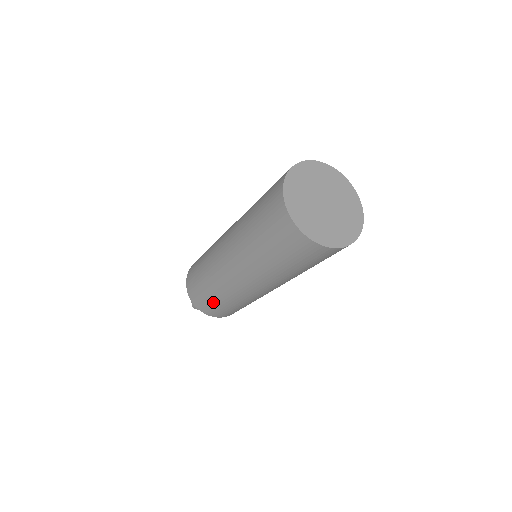
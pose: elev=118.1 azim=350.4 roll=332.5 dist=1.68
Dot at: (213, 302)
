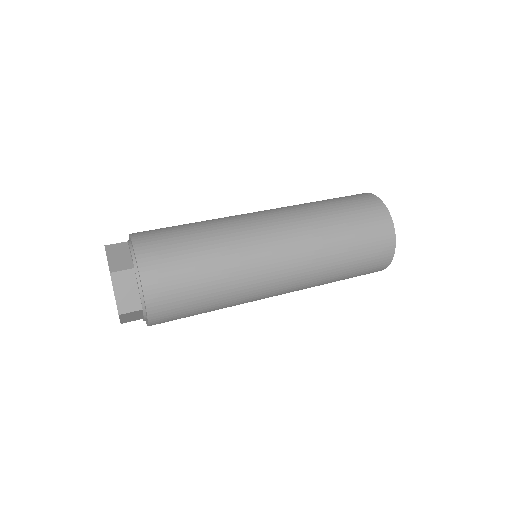
Dot at: (191, 264)
